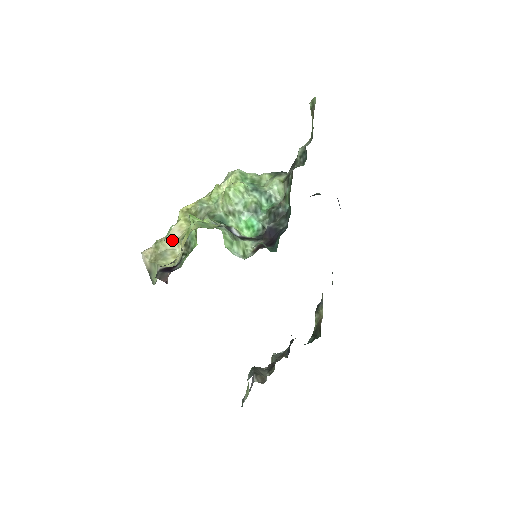
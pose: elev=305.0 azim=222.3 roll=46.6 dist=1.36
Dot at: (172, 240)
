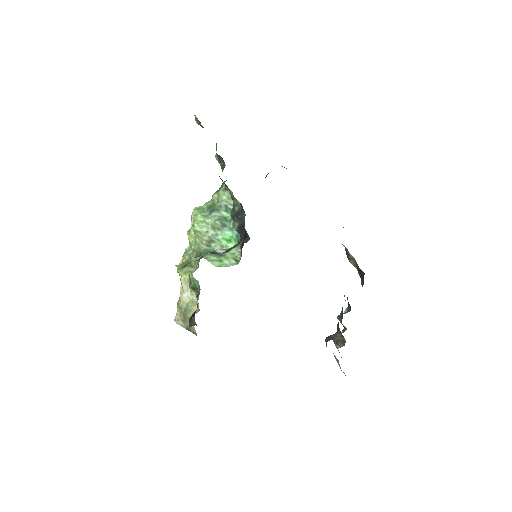
Dot at: (185, 294)
